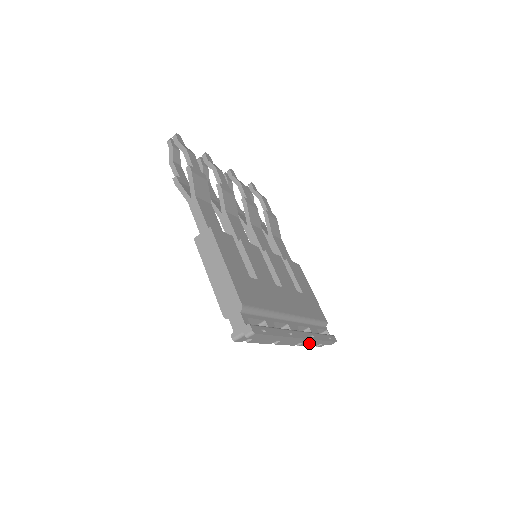
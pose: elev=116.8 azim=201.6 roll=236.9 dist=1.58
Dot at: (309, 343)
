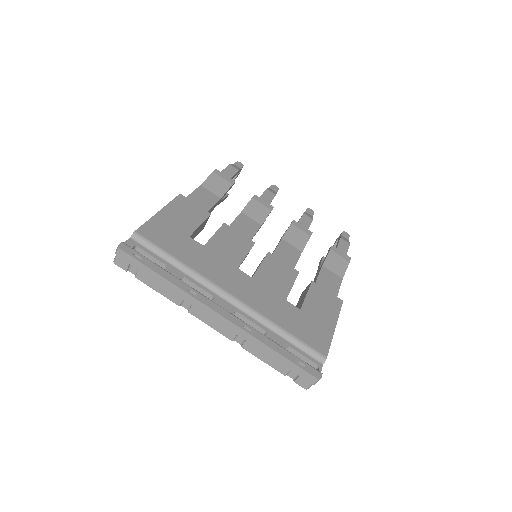
Dot at: (261, 352)
